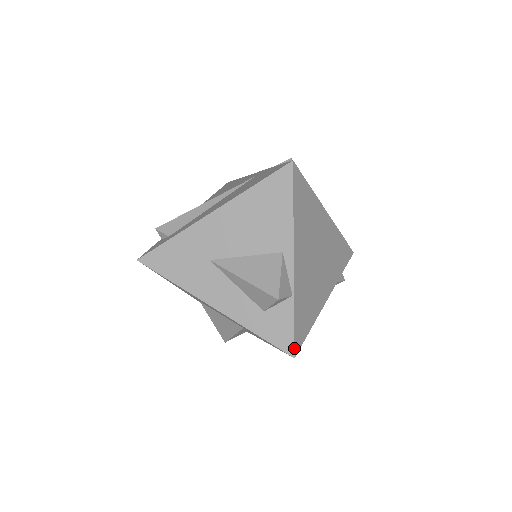
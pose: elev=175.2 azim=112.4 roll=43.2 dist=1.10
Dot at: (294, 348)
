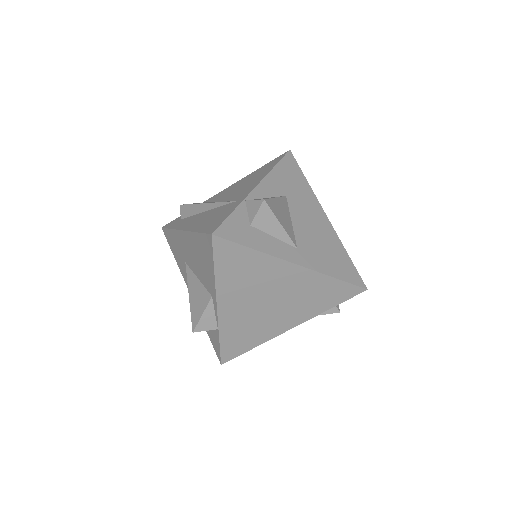
Dot at: (221, 359)
